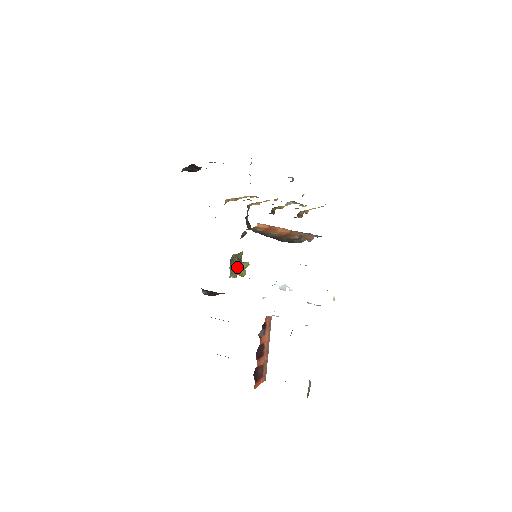
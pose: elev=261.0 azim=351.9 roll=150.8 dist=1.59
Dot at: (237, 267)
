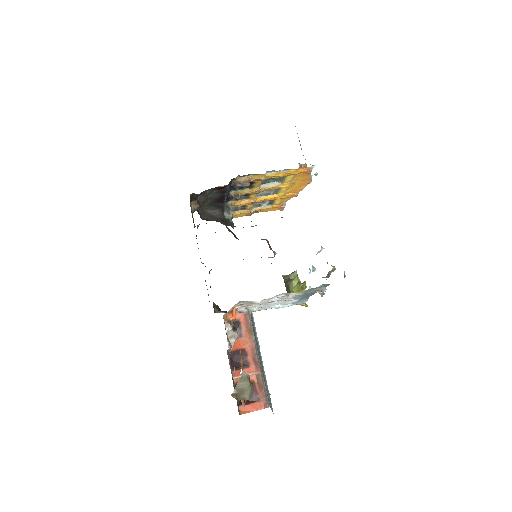
Dot at: (288, 288)
